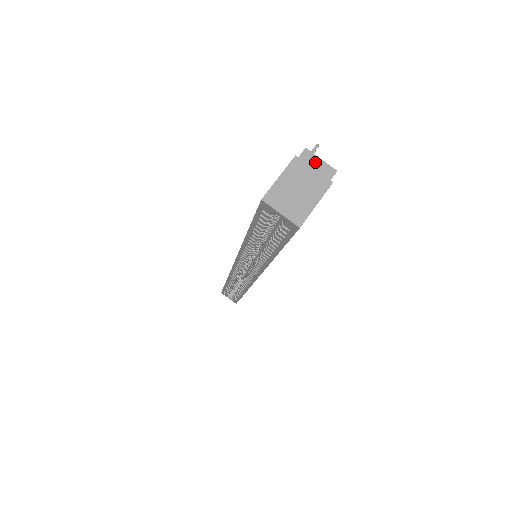
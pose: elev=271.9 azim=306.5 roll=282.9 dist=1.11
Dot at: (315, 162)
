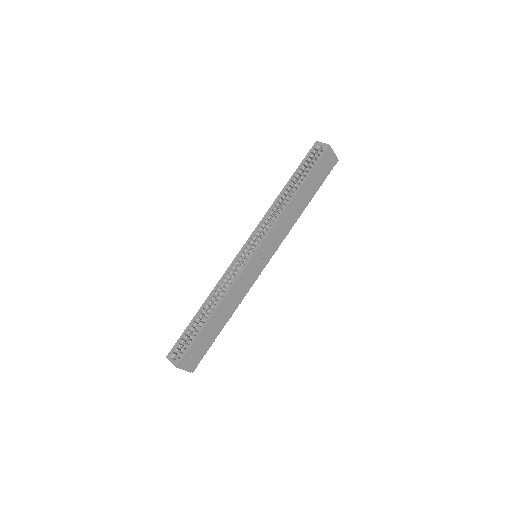
Dot at: occluded
